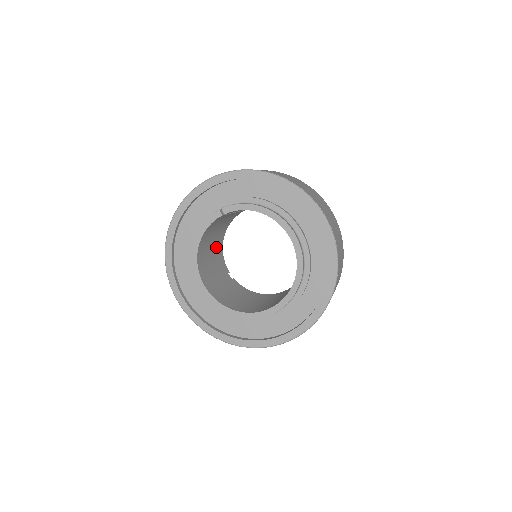
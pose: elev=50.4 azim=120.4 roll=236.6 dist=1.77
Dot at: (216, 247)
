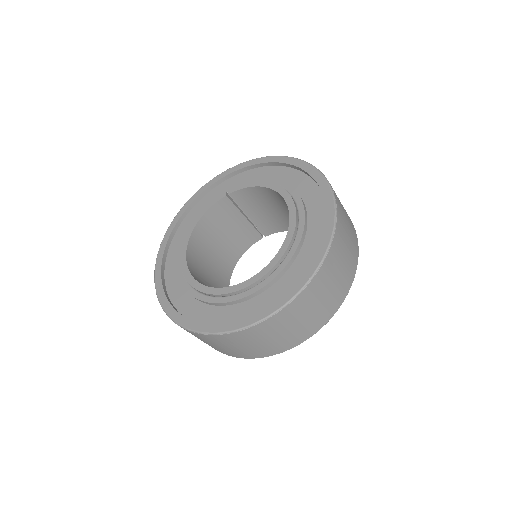
Dot at: (221, 263)
